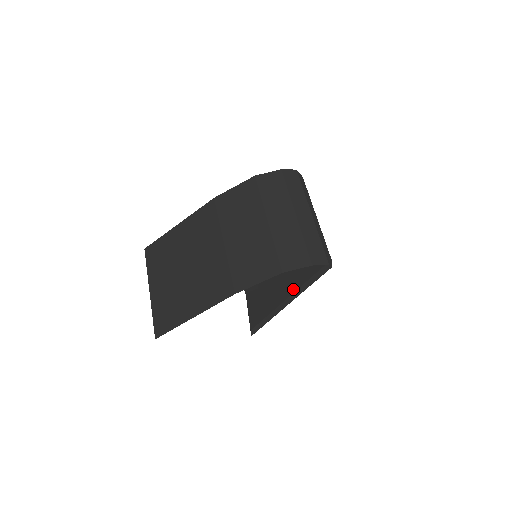
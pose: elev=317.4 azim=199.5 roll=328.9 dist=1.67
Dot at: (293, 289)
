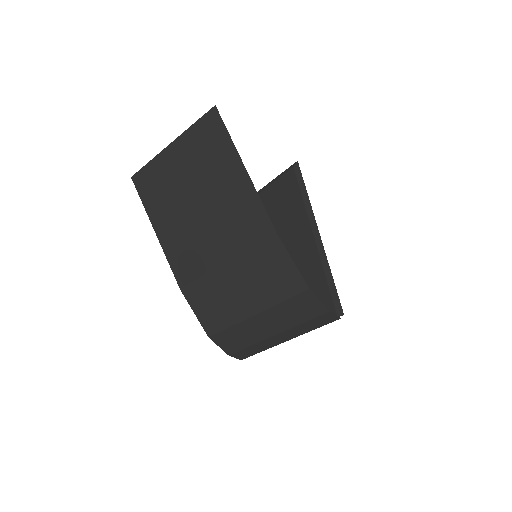
Dot at: occluded
